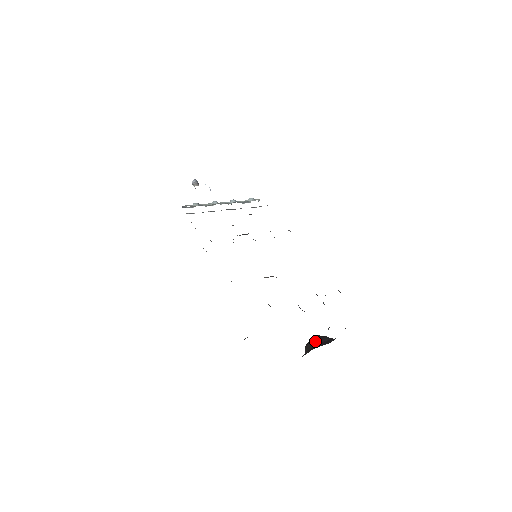
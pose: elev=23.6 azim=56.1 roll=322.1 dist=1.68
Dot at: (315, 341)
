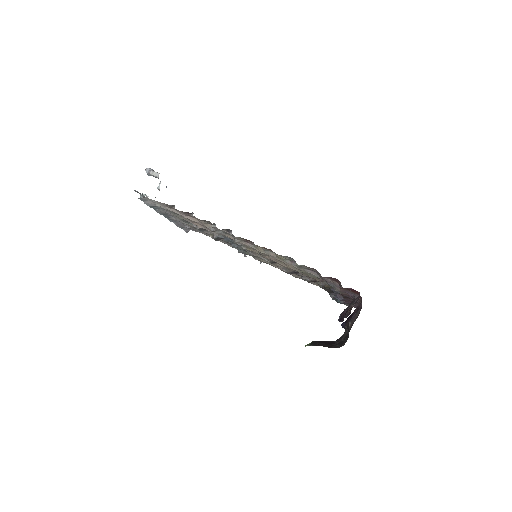
Dot at: (323, 342)
